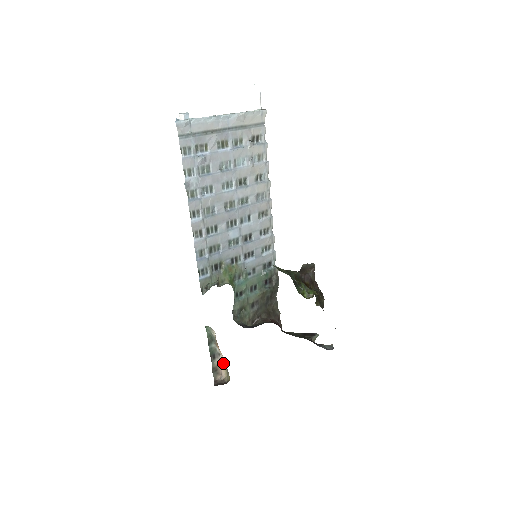
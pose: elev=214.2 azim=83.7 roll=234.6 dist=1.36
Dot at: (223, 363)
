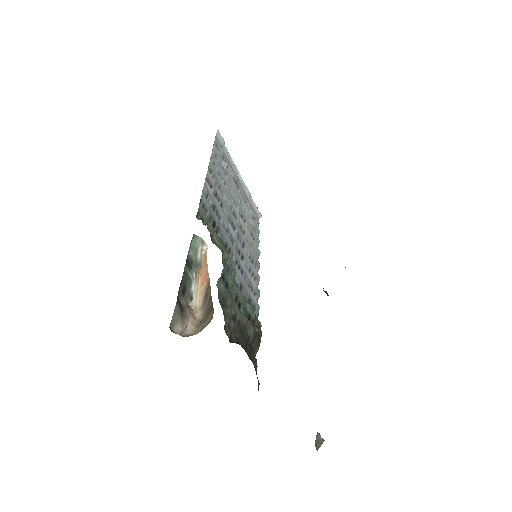
Dot at: (194, 313)
